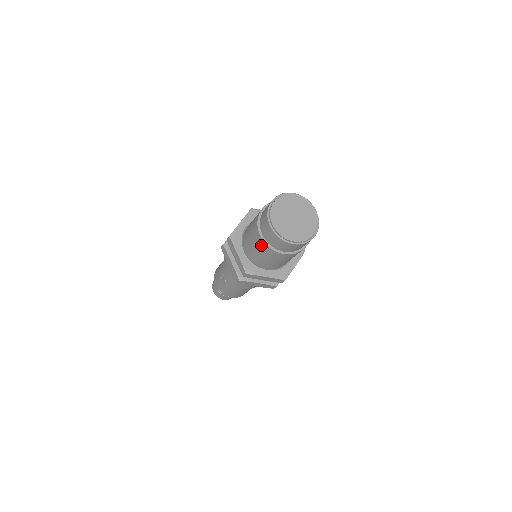
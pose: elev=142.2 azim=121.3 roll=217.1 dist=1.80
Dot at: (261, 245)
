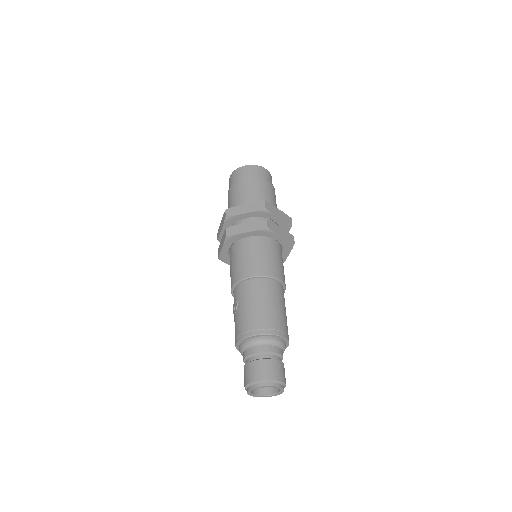
Dot at: (231, 192)
